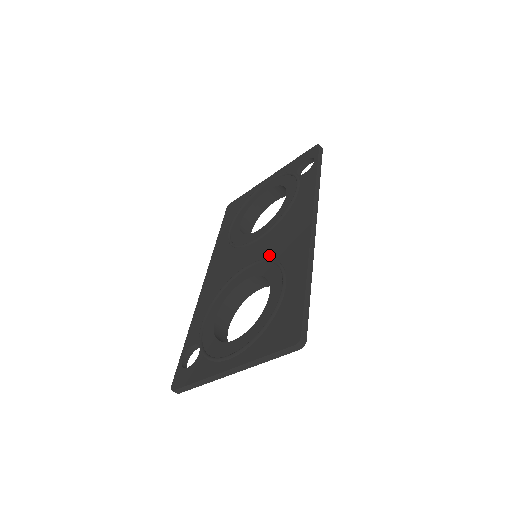
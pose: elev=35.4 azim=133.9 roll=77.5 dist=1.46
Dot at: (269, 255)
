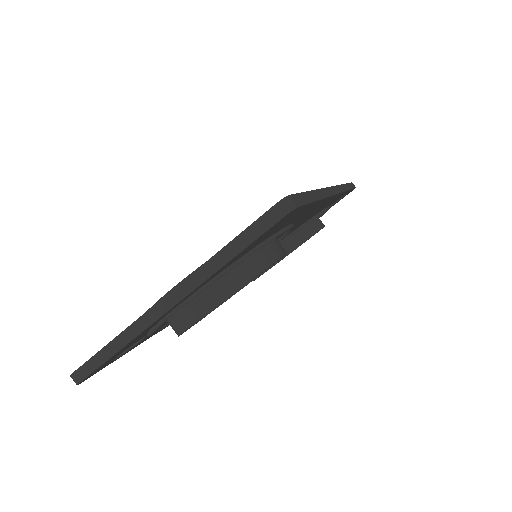
Dot at: occluded
